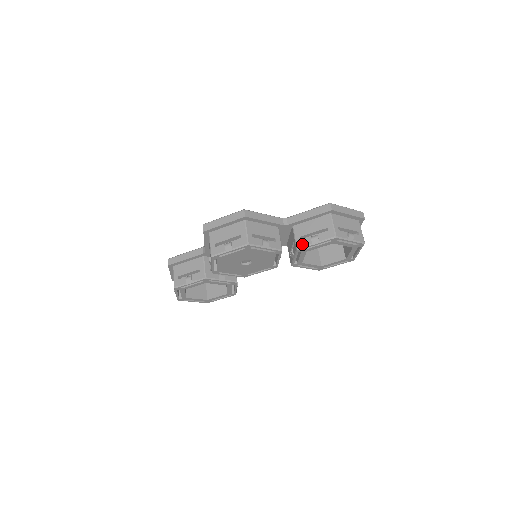
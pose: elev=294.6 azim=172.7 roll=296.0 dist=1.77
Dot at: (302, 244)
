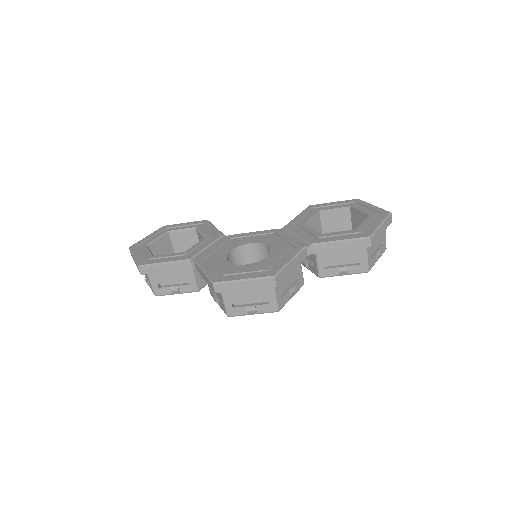
Dot at: (327, 274)
